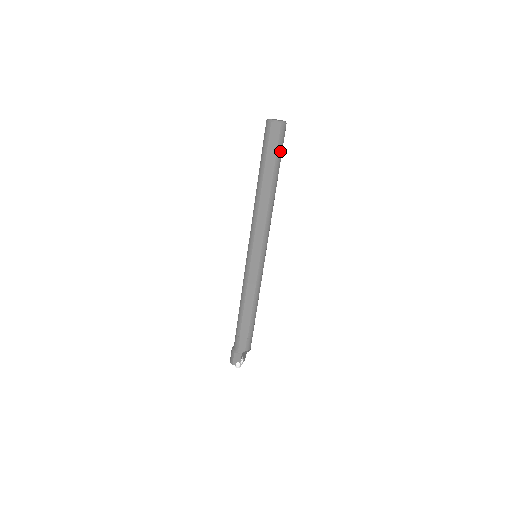
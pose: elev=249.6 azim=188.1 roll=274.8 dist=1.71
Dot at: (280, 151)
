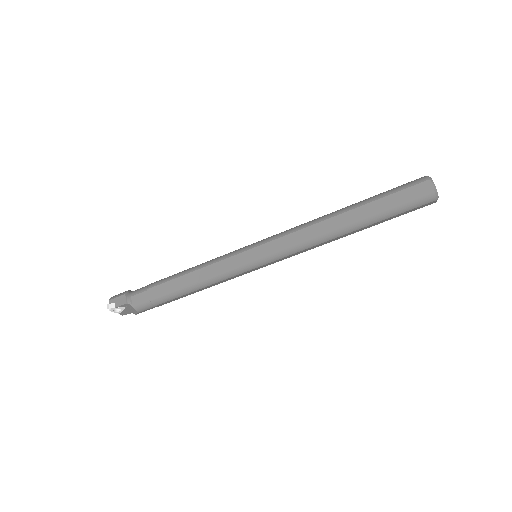
Dot at: (400, 210)
